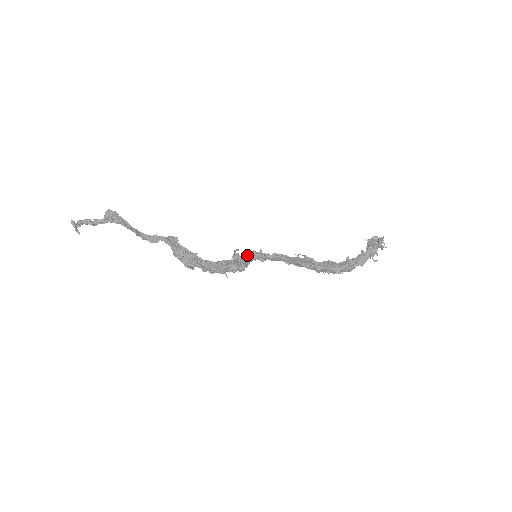
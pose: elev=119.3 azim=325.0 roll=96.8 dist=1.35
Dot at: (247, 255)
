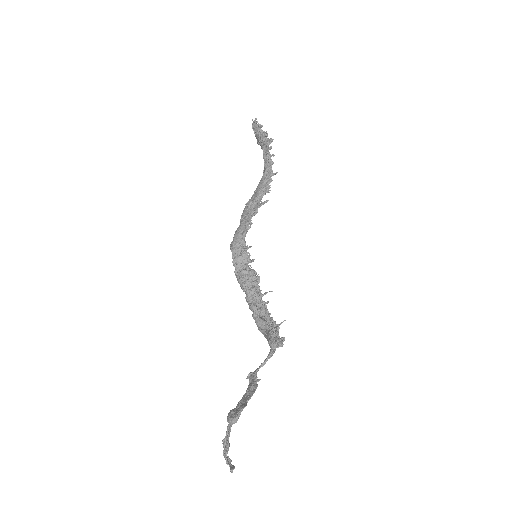
Dot at: (247, 263)
